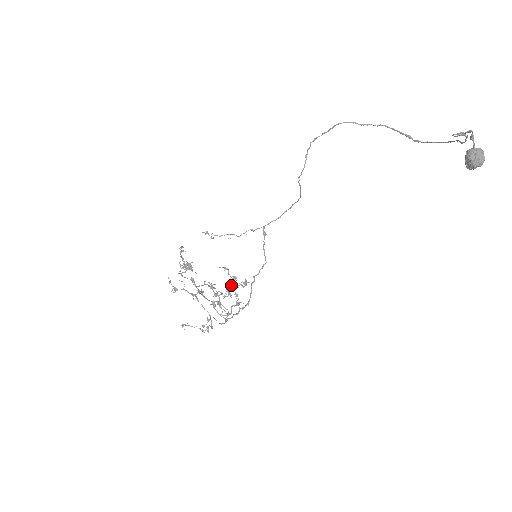
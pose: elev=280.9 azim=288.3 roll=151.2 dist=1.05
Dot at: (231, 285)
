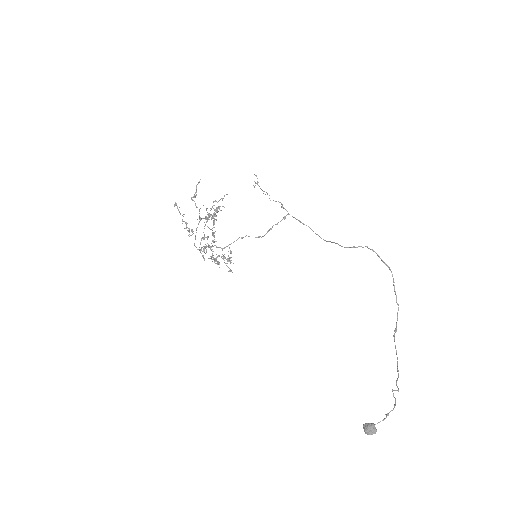
Dot at: (223, 257)
